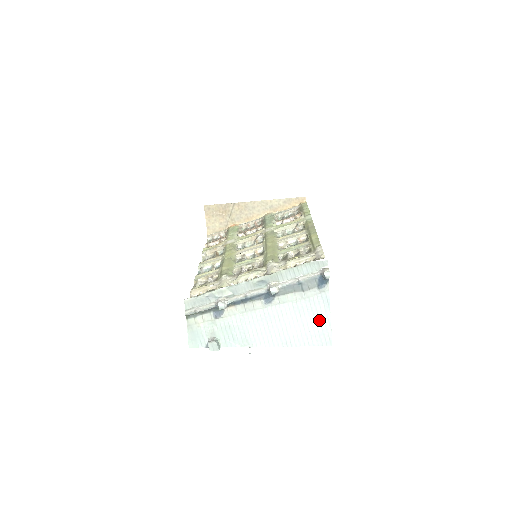
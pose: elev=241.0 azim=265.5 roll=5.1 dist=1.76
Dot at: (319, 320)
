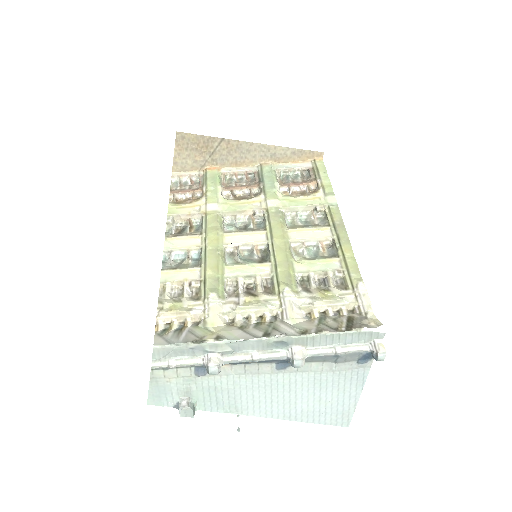
Dot at: (343, 398)
